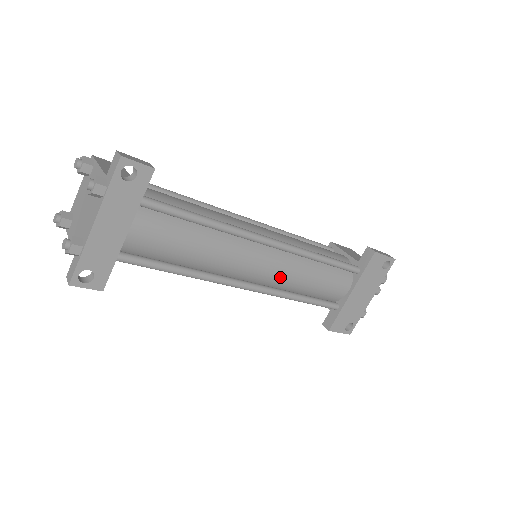
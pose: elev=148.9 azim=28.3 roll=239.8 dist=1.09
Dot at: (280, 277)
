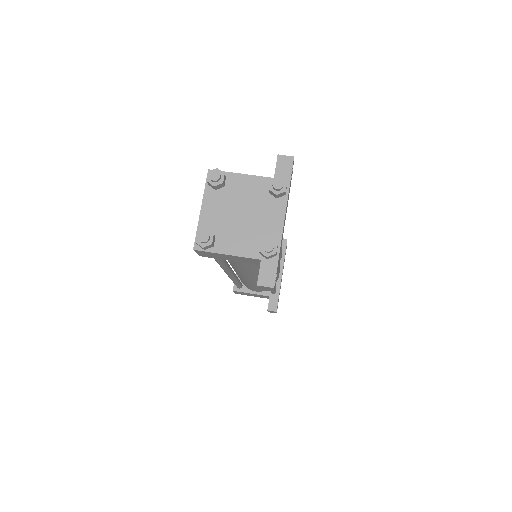
Dot at: occluded
